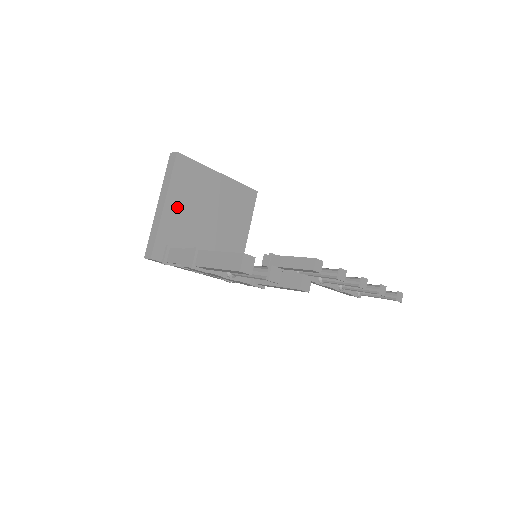
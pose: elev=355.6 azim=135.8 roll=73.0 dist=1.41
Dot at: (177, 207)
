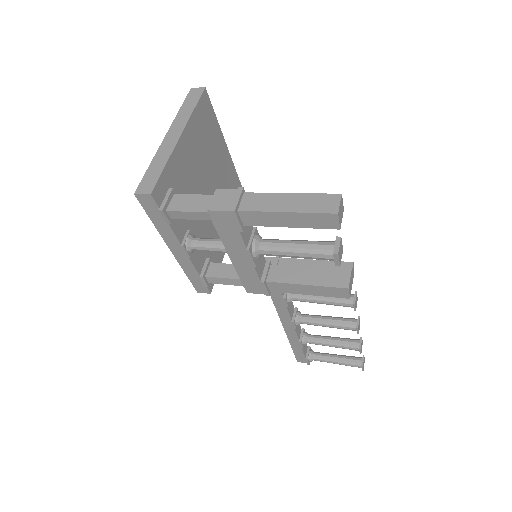
Dot at: (189, 150)
